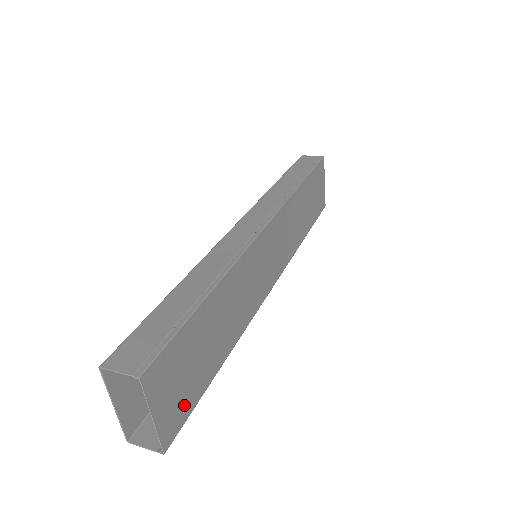
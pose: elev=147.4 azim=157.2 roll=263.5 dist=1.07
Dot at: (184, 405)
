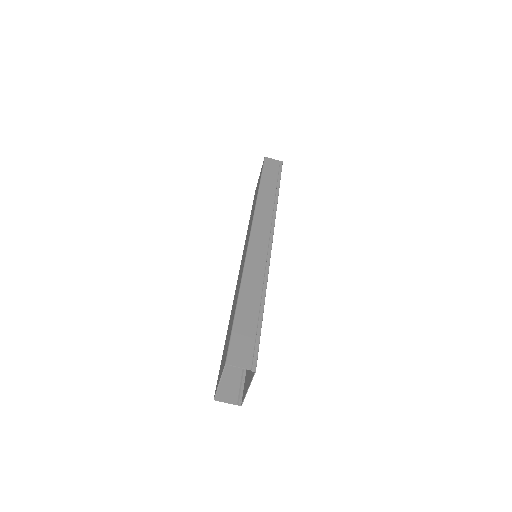
Dot at: (247, 375)
